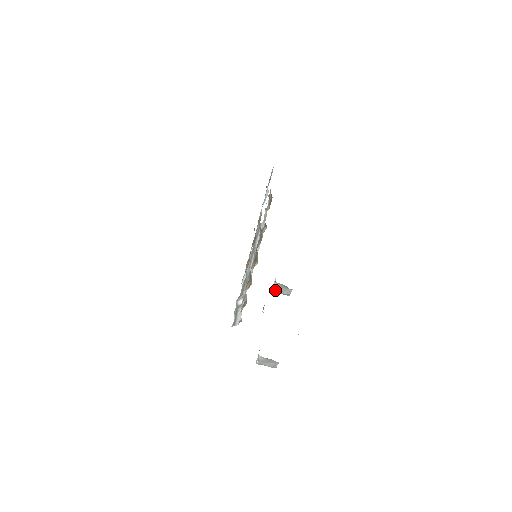
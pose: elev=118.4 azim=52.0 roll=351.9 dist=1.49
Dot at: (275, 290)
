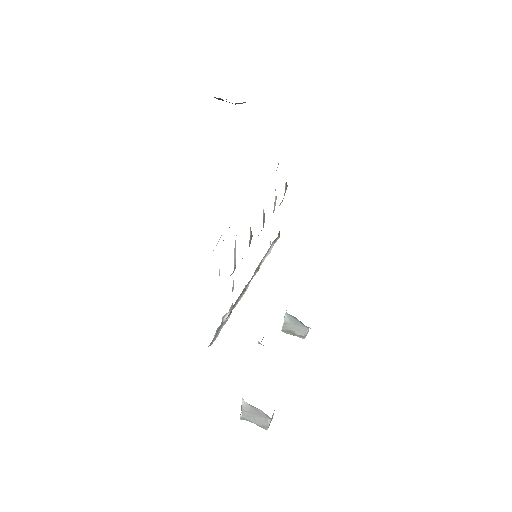
Dot at: (285, 327)
